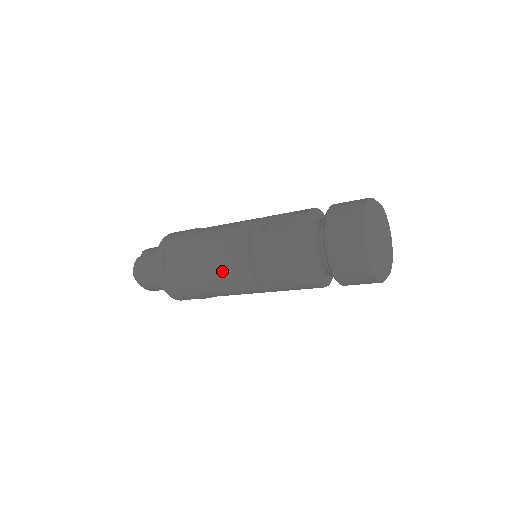
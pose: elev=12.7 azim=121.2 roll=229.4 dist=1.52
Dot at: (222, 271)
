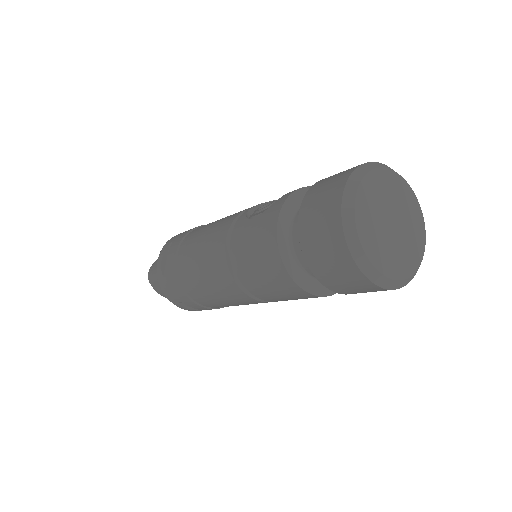
Dot at: (204, 268)
